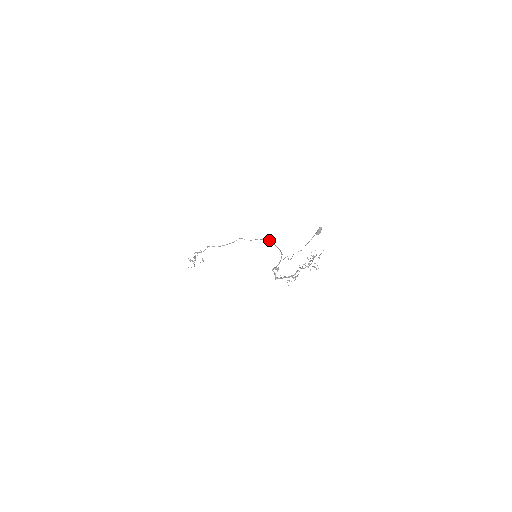
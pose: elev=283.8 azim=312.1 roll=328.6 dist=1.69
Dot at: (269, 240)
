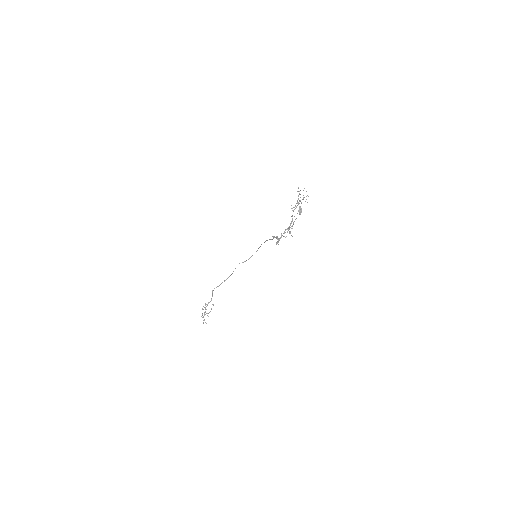
Dot at: occluded
